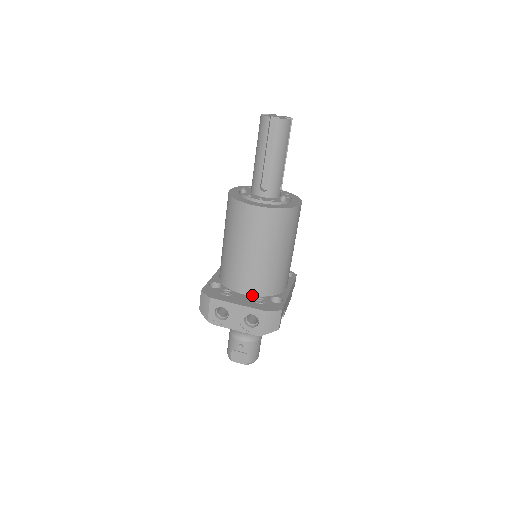
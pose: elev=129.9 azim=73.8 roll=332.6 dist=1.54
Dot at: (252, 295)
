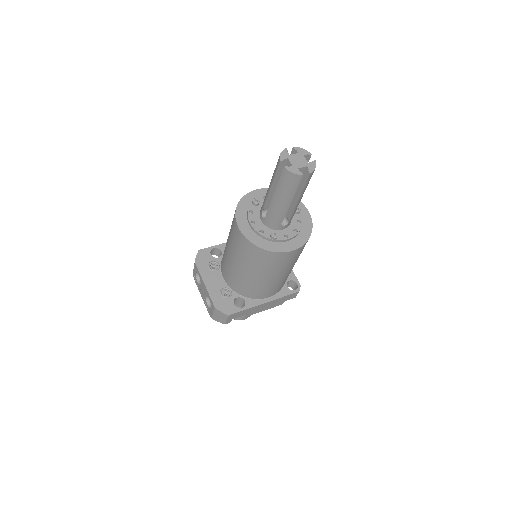
Dot at: (227, 284)
